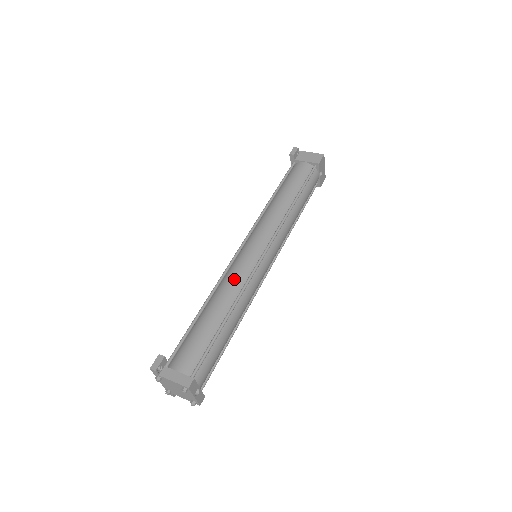
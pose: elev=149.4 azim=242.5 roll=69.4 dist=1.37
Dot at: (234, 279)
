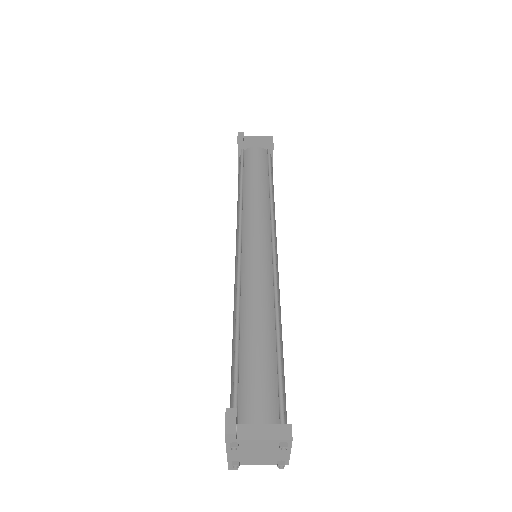
Dot at: (259, 284)
